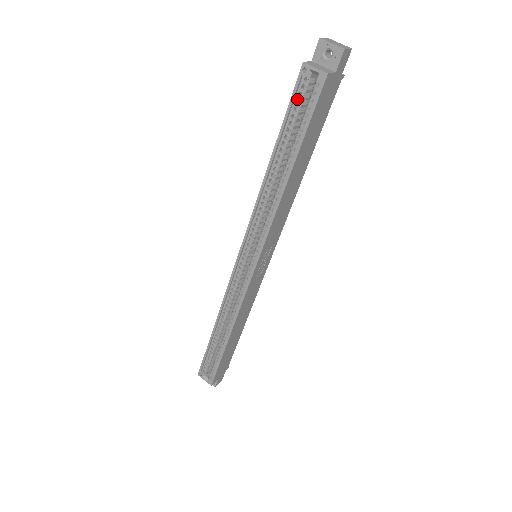
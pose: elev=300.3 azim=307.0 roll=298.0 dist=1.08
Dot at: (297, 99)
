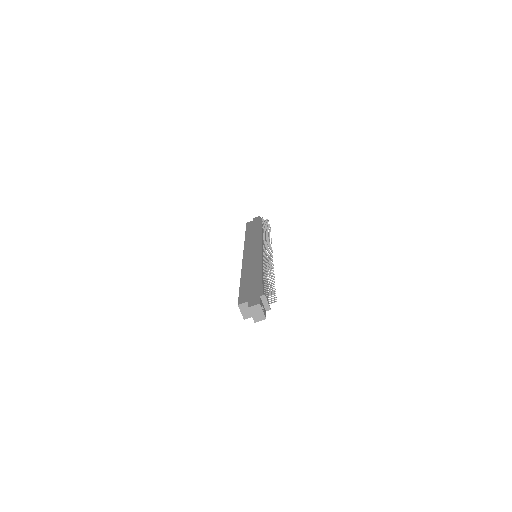
Dot at: occluded
